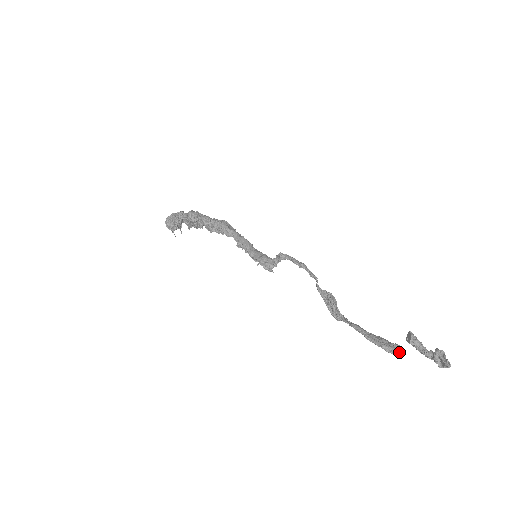
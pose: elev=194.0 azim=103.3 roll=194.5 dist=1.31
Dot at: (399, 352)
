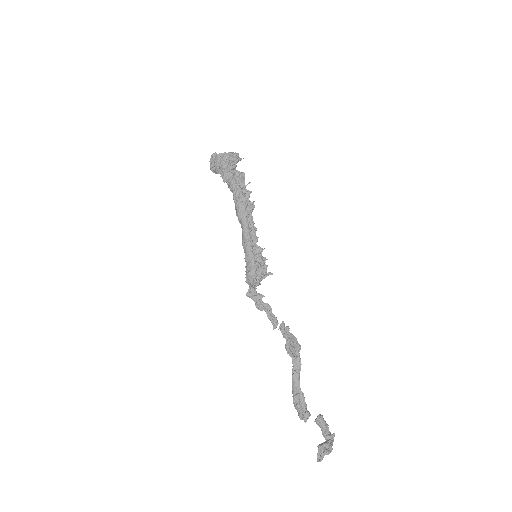
Dot at: (305, 419)
